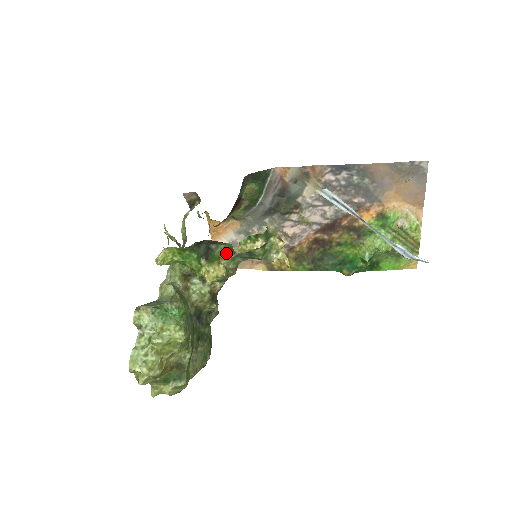
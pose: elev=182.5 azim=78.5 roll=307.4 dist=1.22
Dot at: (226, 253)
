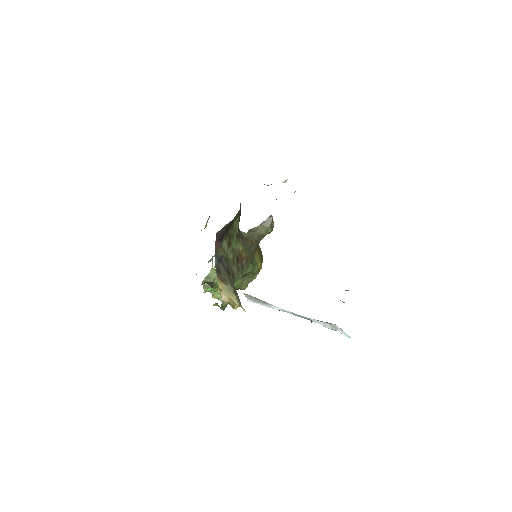
Dot at: (219, 288)
